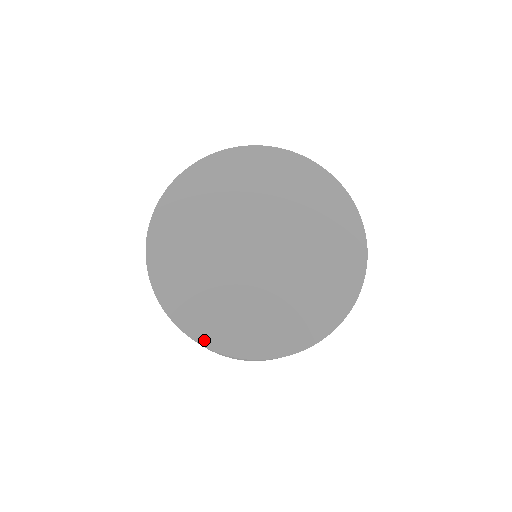
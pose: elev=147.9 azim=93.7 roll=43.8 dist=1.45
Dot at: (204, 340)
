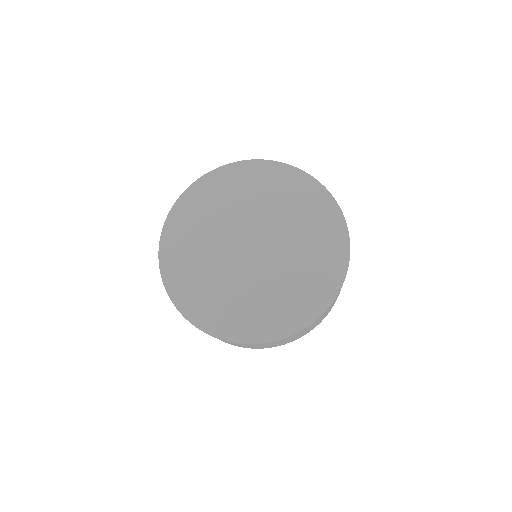
Dot at: (181, 307)
